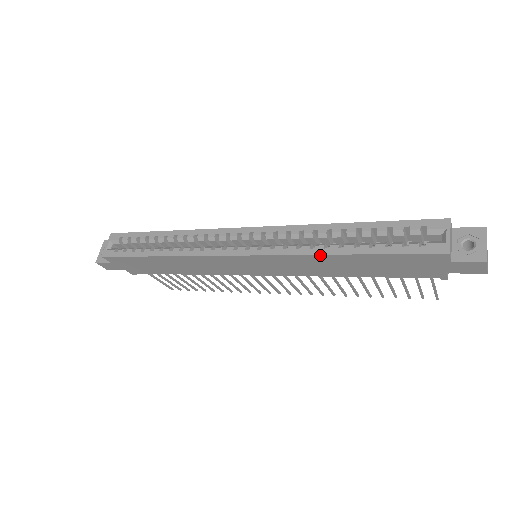
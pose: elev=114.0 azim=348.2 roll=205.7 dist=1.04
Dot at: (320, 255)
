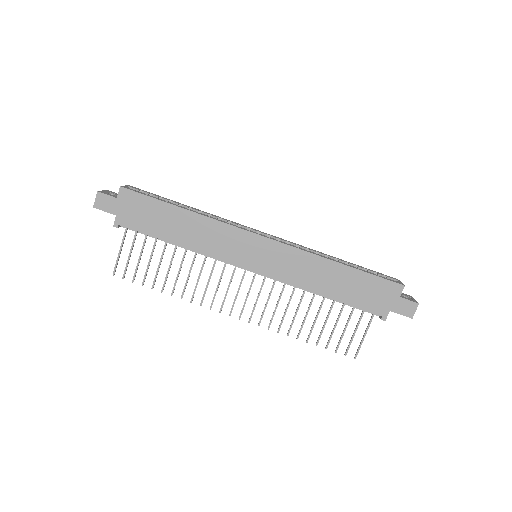
Dot at: (325, 258)
